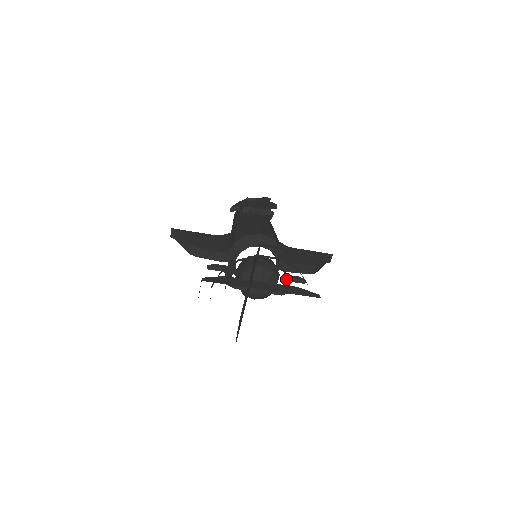
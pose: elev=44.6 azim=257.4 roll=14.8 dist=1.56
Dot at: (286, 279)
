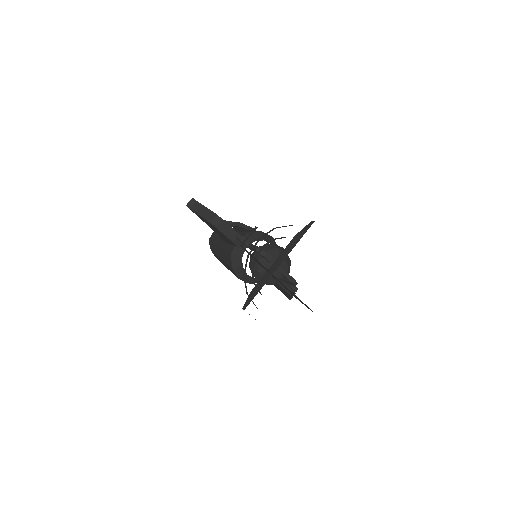
Dot at: occluded
